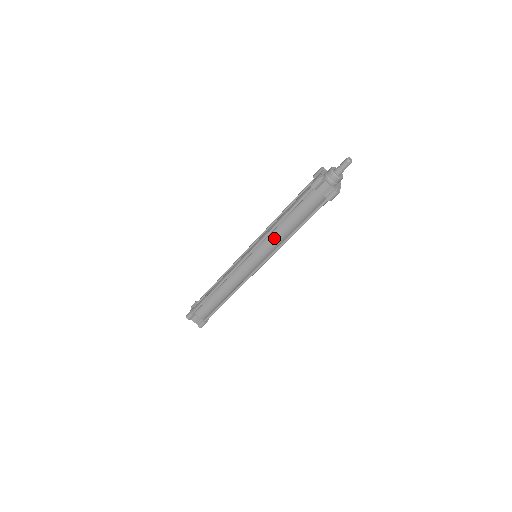
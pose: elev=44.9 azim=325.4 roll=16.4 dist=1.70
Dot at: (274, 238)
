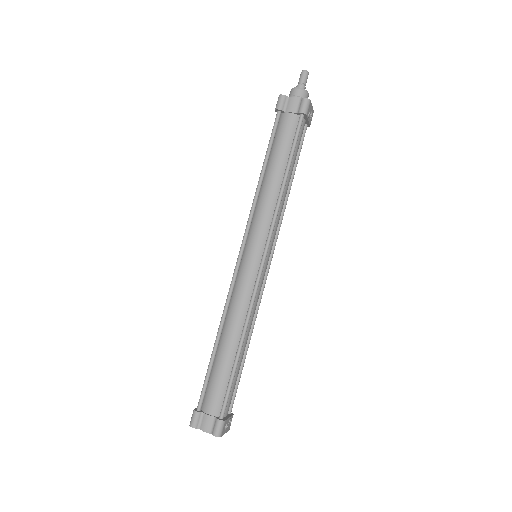
Dot at: (264, 203)
